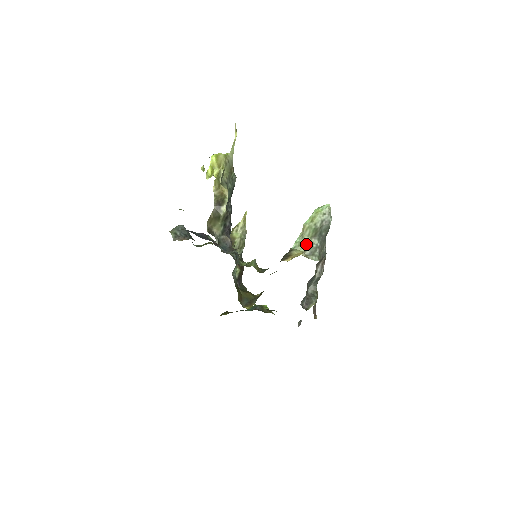
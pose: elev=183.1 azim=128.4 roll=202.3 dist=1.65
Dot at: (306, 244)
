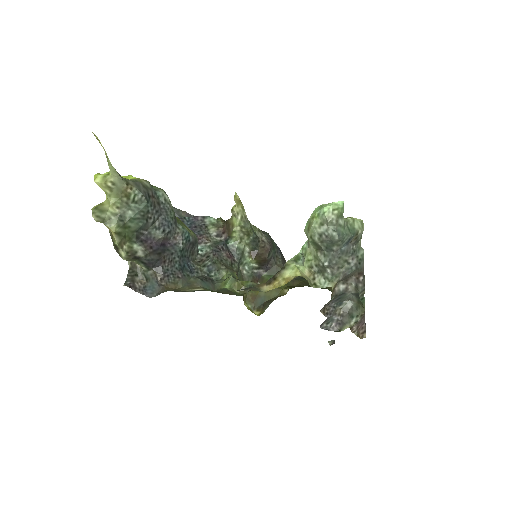
Dot at: (312, 257)
